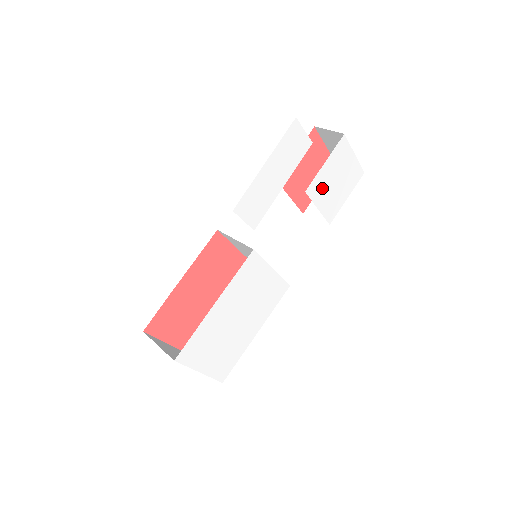
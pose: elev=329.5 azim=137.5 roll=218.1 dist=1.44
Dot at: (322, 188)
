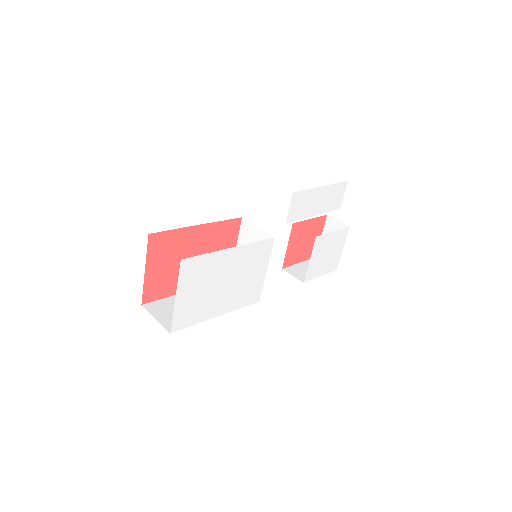
Dot at: (321, 248)
